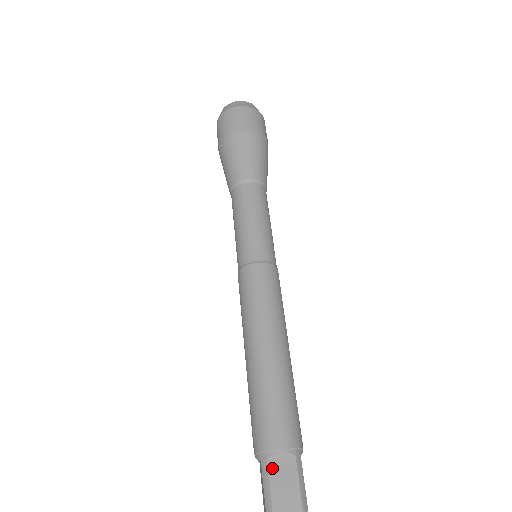
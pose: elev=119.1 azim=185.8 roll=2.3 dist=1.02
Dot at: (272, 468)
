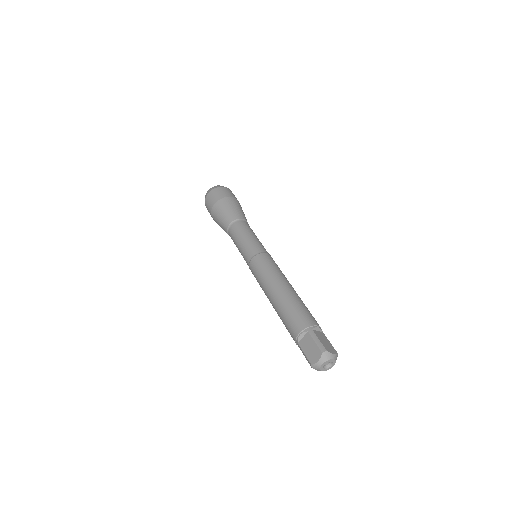
Dot at: (301, 345)
